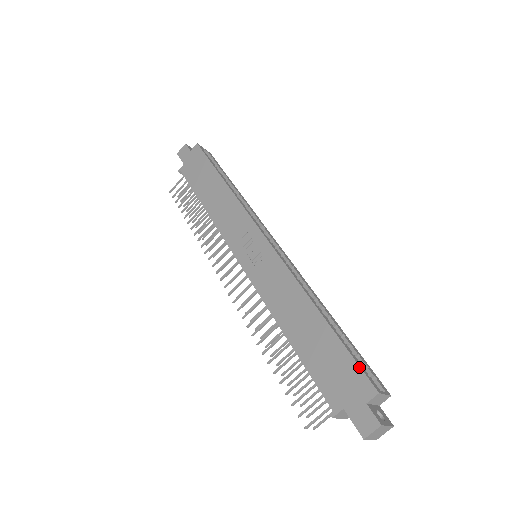
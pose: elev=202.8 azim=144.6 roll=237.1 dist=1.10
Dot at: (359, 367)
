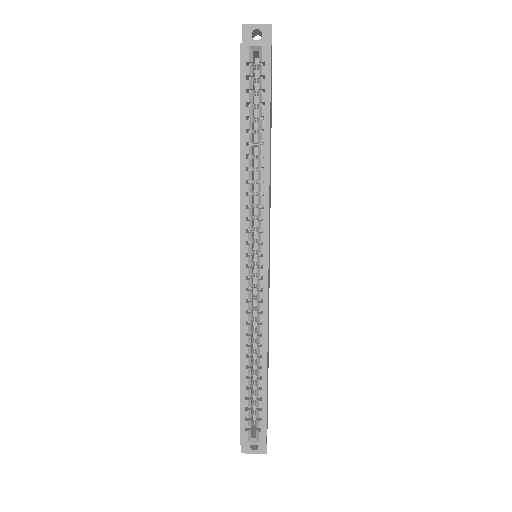
Dot at: (240, 422)
